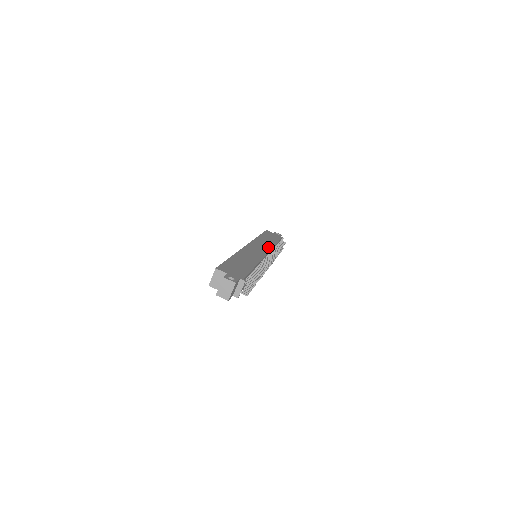
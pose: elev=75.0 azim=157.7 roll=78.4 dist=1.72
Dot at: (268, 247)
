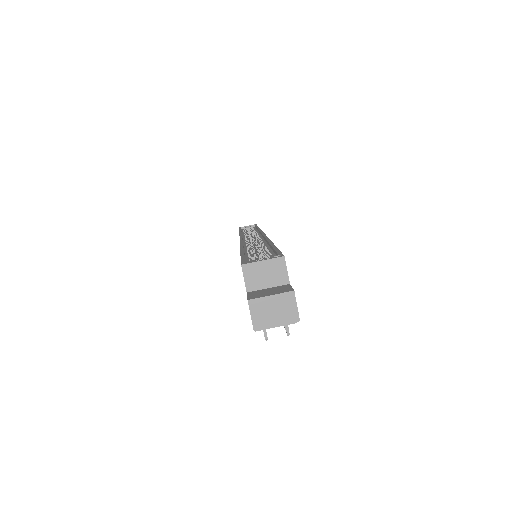
Dot at: occluded
